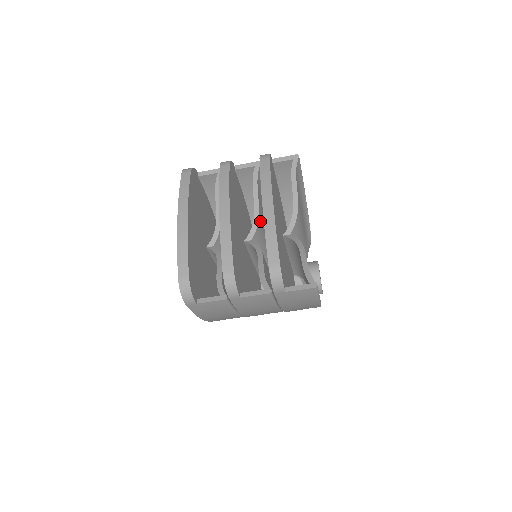
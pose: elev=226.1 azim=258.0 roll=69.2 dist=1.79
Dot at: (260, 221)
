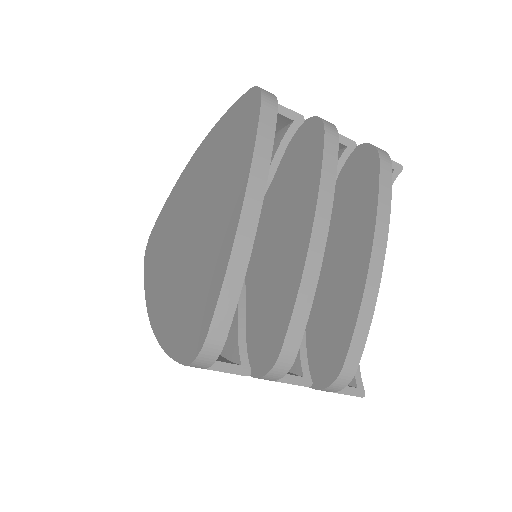
Dot at: occluded
